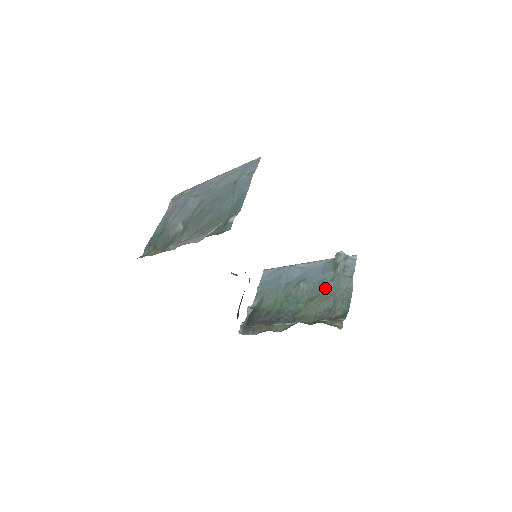
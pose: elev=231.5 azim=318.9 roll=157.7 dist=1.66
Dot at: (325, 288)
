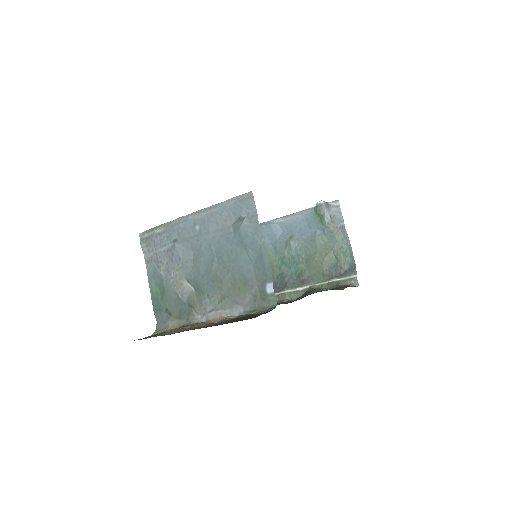
Dot at: (320, 244)
